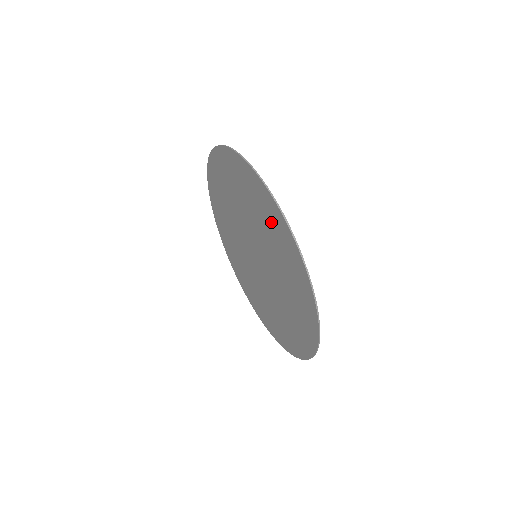
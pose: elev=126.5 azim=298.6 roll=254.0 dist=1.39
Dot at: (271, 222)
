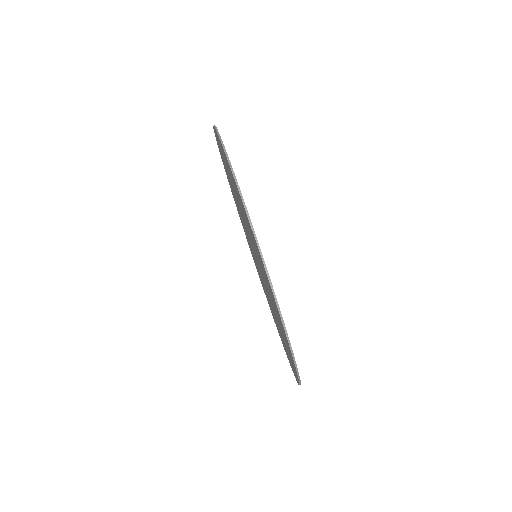
Dot at: (258, 254)
